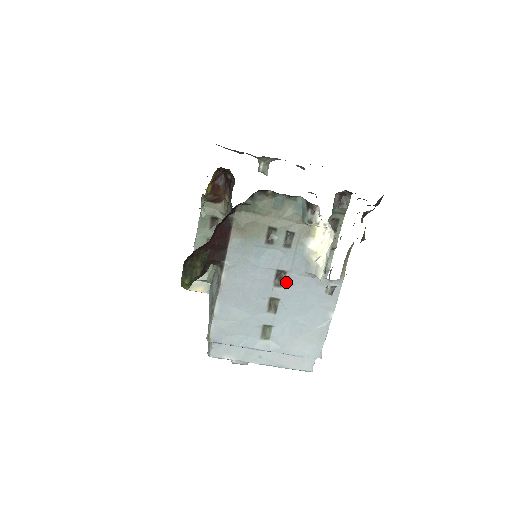
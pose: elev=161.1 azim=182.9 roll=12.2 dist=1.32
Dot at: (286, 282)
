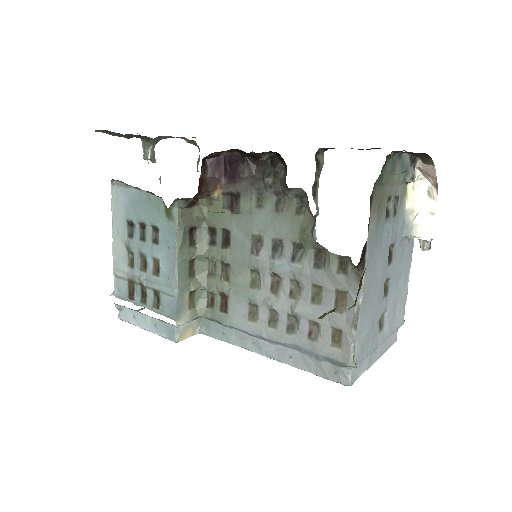
Dot at: (393, 256)
